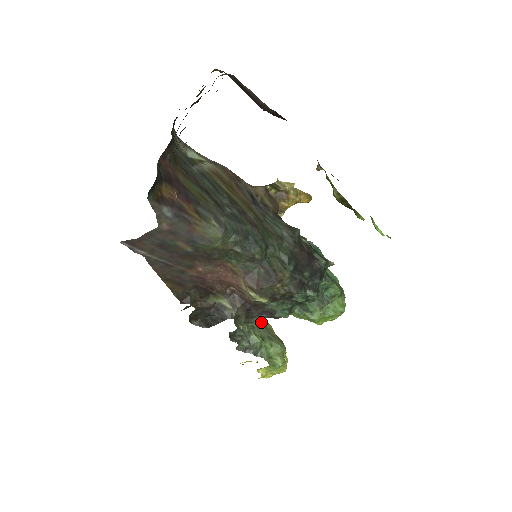
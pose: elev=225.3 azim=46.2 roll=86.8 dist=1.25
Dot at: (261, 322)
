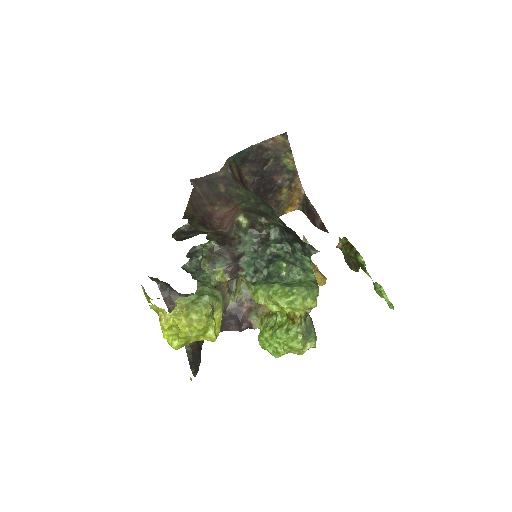
Dot at: occluded
